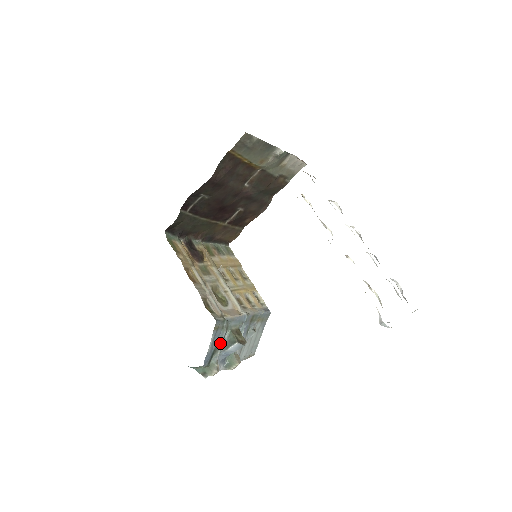
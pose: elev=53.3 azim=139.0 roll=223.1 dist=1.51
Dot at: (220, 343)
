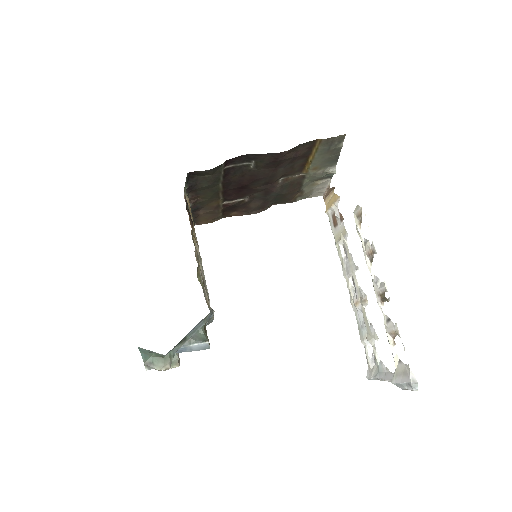
Dot at: (192, 334)
